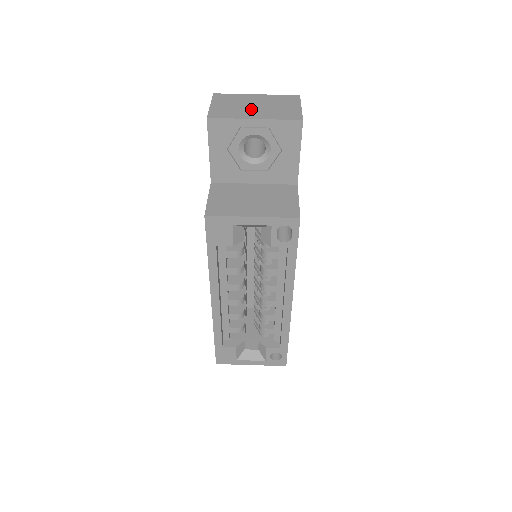
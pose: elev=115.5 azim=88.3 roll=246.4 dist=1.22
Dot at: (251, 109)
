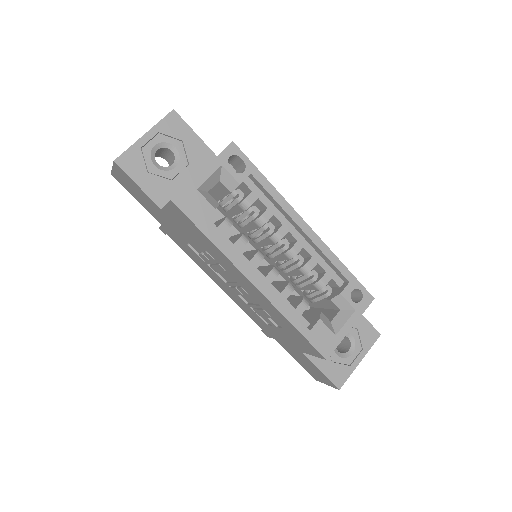
Dot at: occluded
